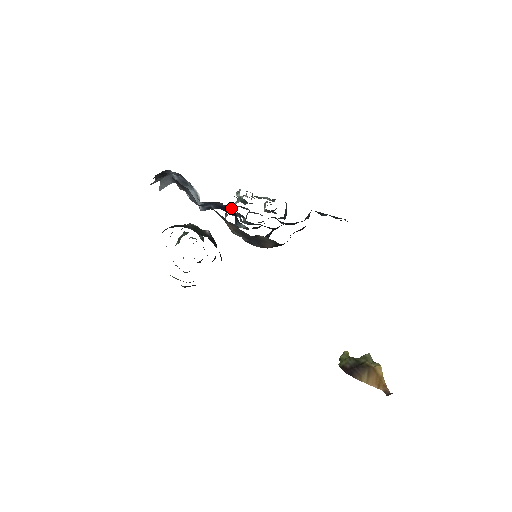
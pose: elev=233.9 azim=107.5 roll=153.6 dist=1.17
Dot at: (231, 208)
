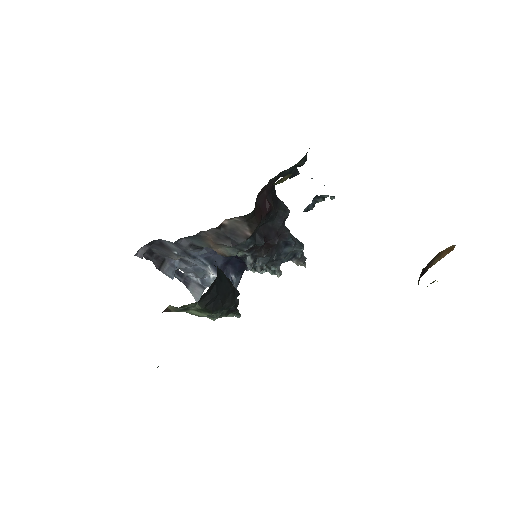
Dot at: occluded
